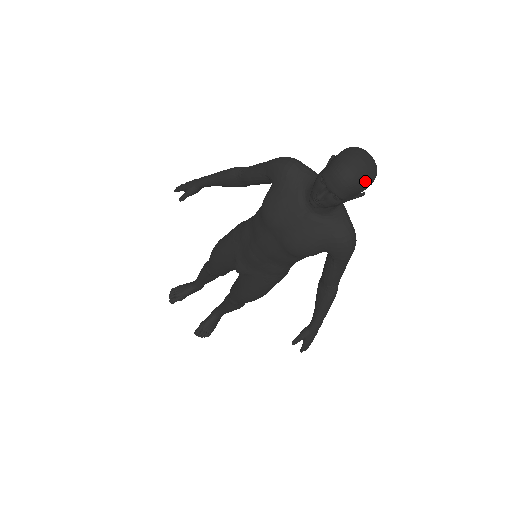
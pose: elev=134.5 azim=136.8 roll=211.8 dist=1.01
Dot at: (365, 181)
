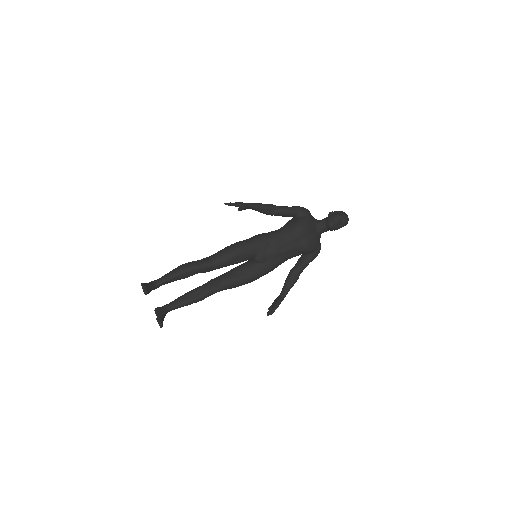
Dot at: (347, 223)
